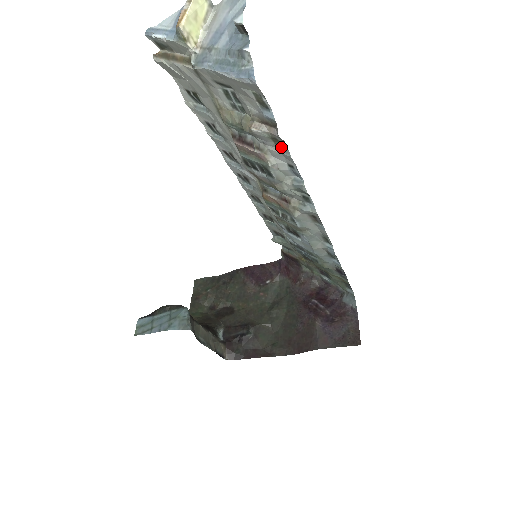
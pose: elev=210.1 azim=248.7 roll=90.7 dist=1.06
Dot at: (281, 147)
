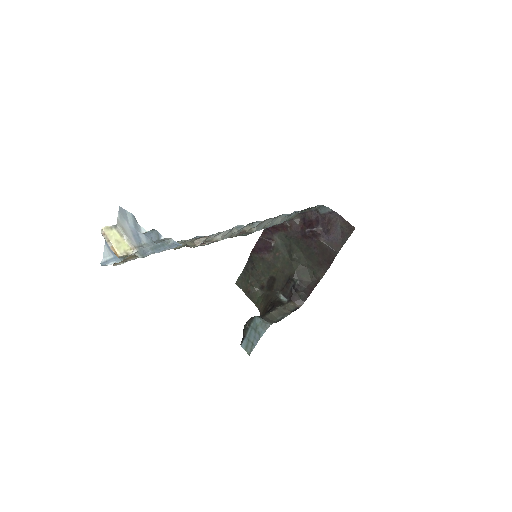
Dot at: (217, 233)
